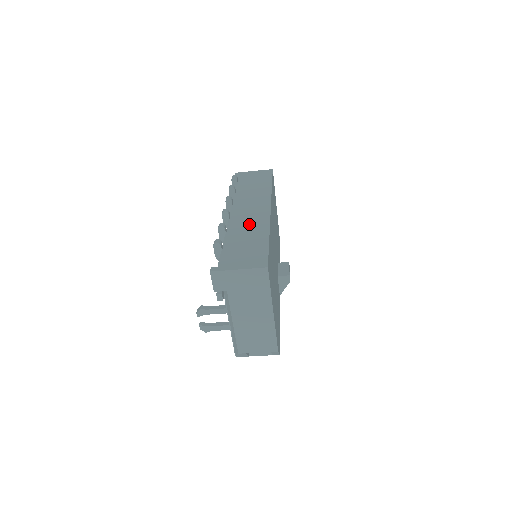
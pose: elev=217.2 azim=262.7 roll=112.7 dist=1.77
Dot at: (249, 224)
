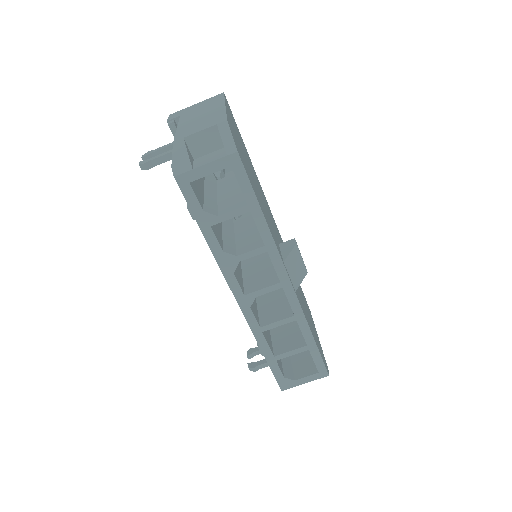
Dot at: occluded
